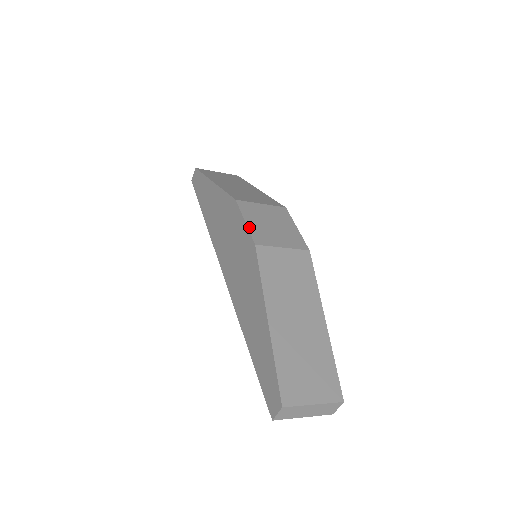
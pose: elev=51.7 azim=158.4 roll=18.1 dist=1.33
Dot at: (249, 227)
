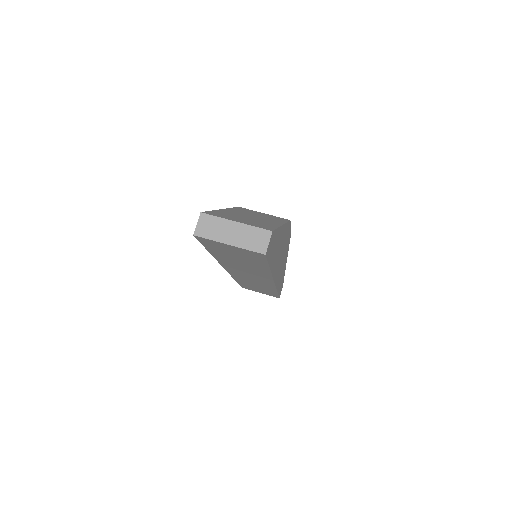
Dot at: occluded
